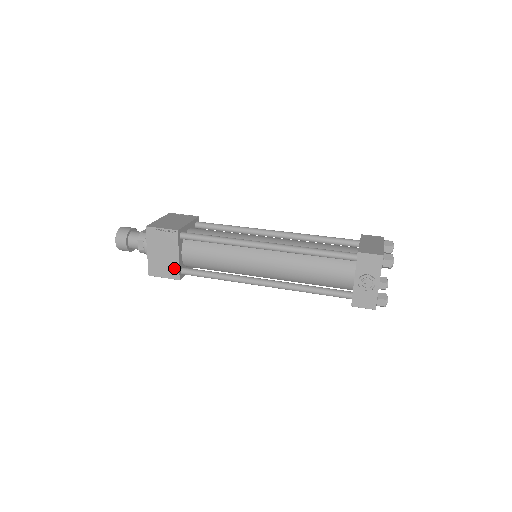
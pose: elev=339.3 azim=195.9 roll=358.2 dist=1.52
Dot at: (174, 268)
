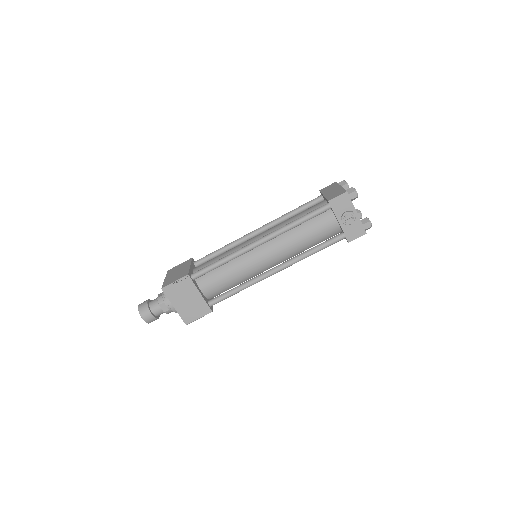
Dot at: (202, 305)
